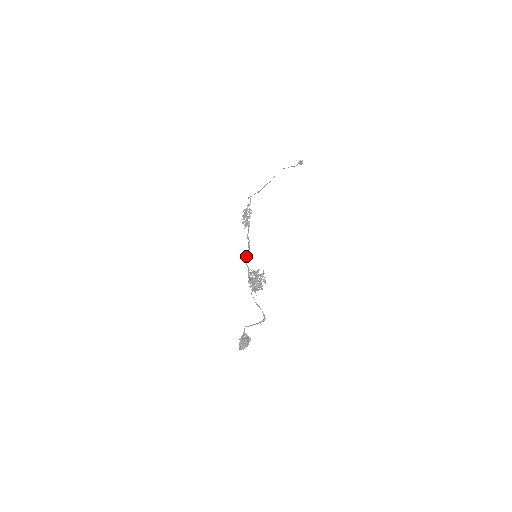
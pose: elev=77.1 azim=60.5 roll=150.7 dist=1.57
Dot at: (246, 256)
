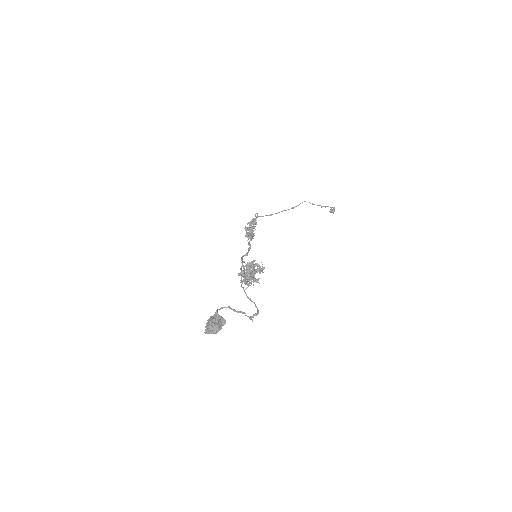
Dot at: (242, 256)
